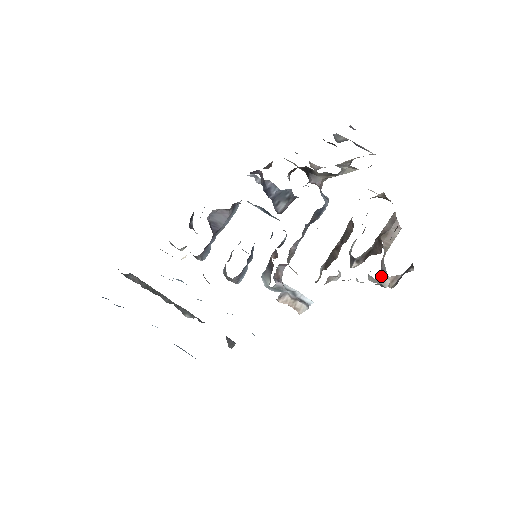
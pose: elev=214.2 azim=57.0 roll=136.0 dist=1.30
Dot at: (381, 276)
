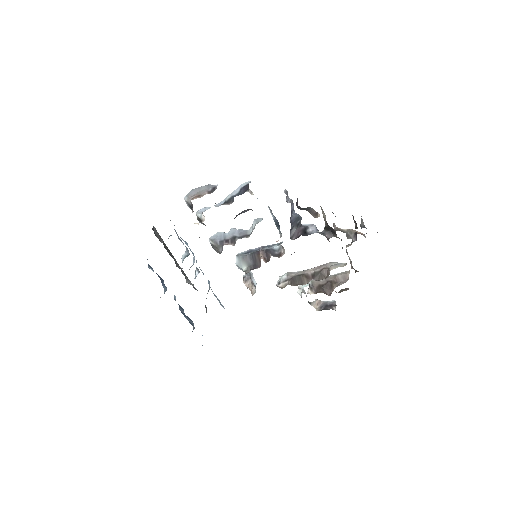
Dot at: (315, 301)
